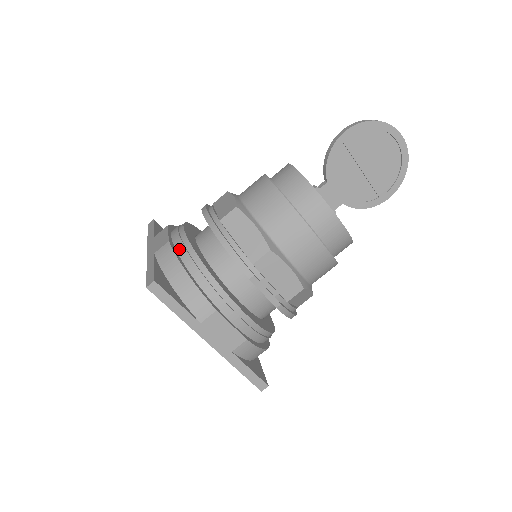
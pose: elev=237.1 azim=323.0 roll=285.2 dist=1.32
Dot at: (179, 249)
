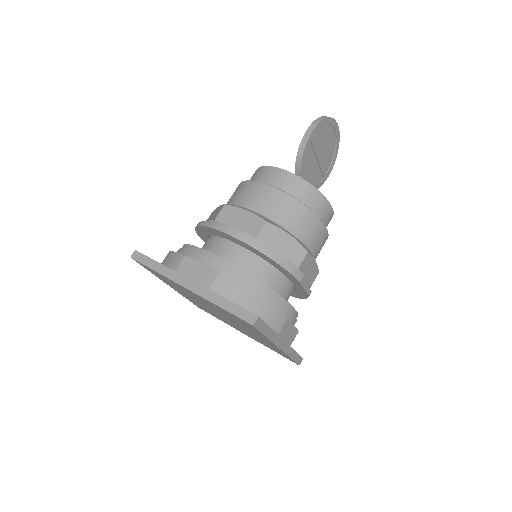
Dot at: (231, 277)
